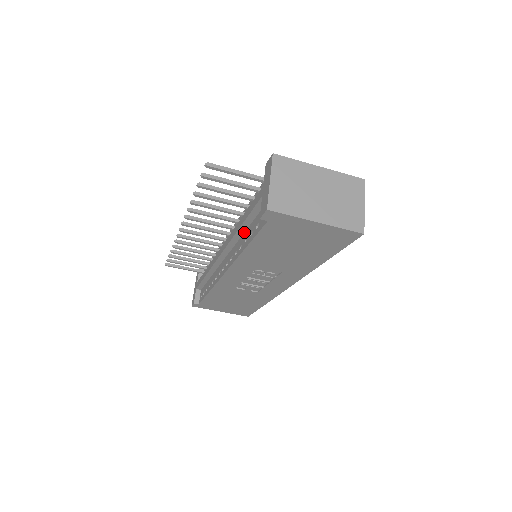
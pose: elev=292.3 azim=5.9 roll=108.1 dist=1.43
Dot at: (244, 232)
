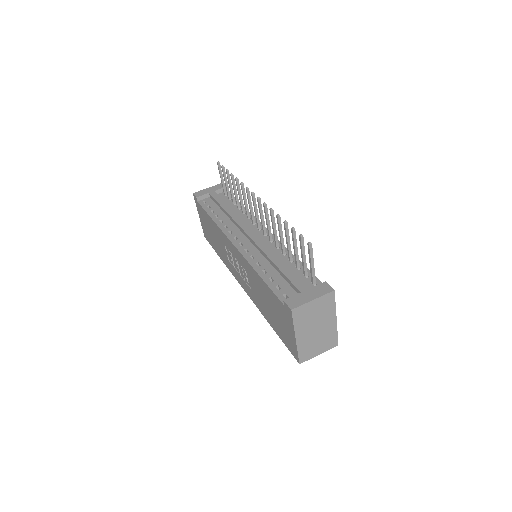
Dot at: (270, 263)
